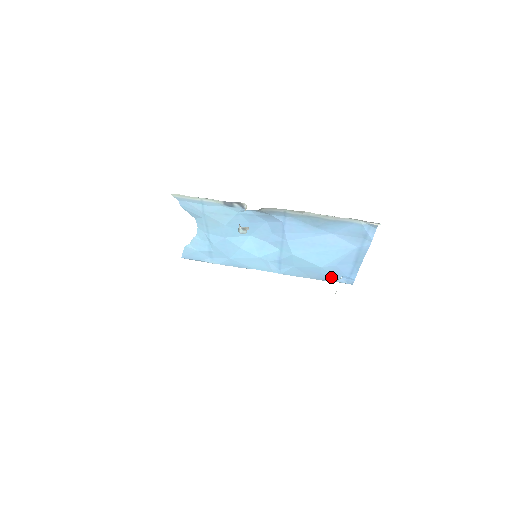
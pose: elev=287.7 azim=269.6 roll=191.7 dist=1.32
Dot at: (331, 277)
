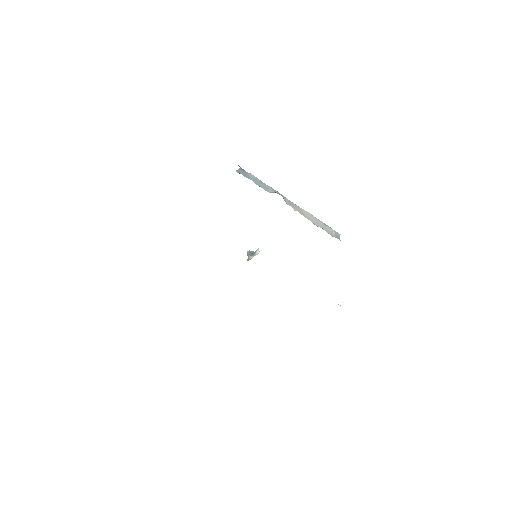
Dot at: occluded
